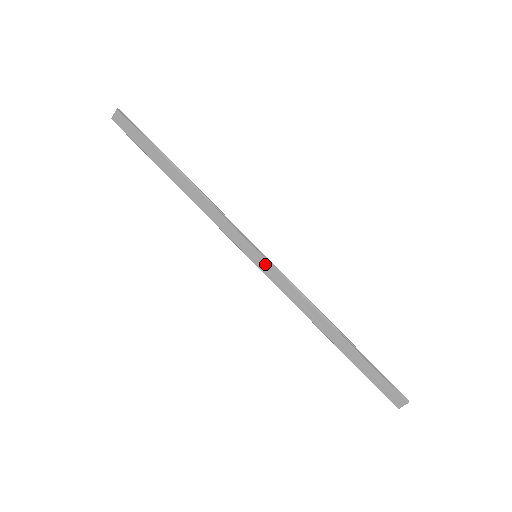
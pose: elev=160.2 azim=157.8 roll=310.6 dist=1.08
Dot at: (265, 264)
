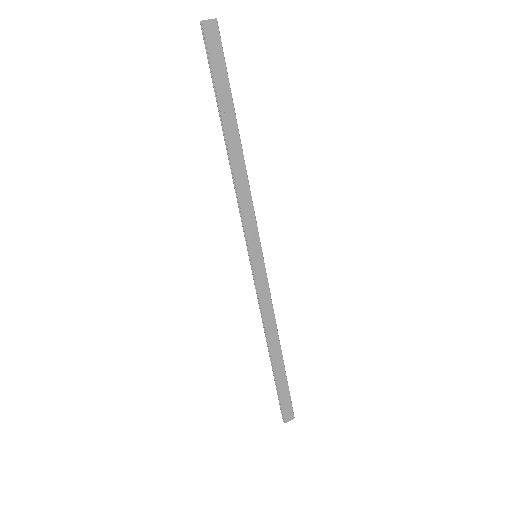
Dot at: (261, 267)
